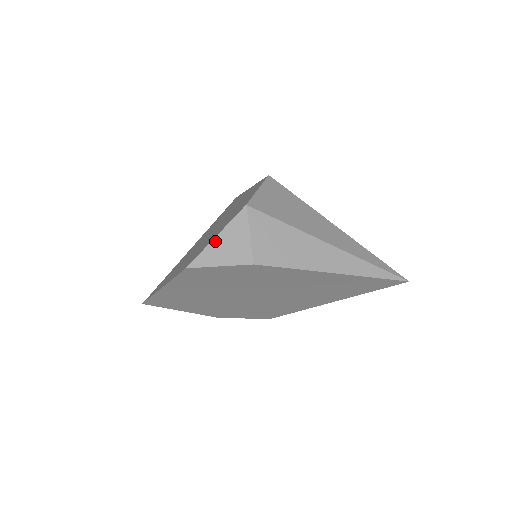
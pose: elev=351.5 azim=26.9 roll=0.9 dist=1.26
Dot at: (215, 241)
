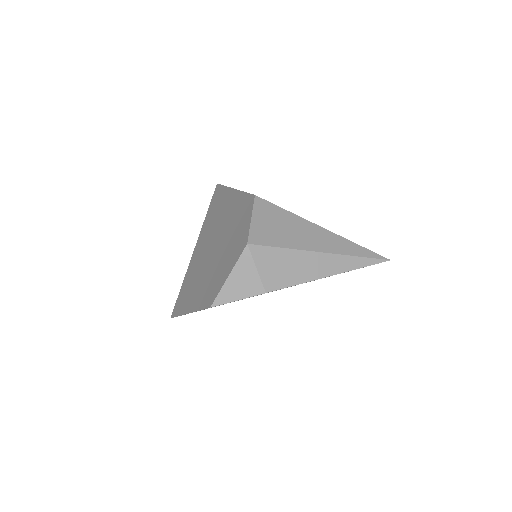
Dot at: (229, 280)
